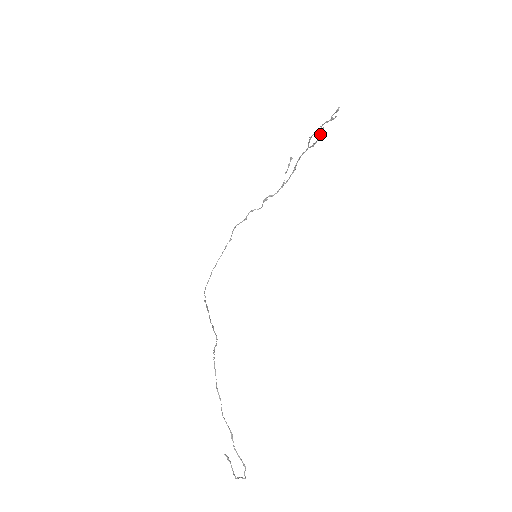
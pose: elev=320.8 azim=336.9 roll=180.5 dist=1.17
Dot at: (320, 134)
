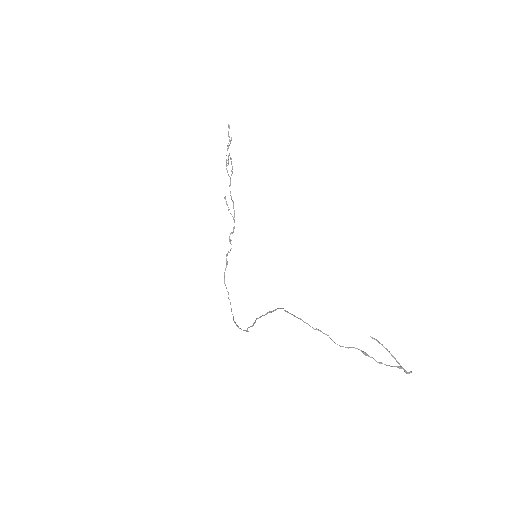
Dot at: (230, 159)
